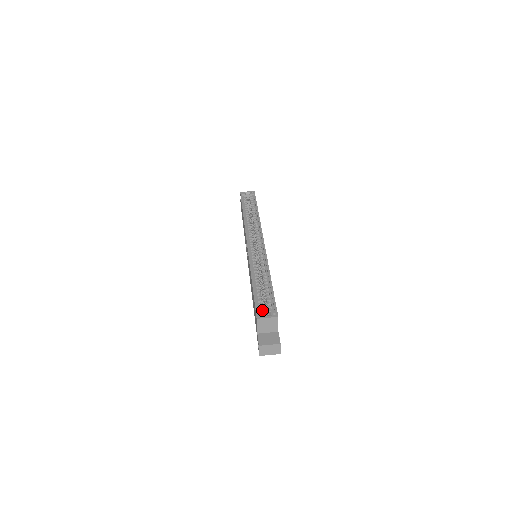
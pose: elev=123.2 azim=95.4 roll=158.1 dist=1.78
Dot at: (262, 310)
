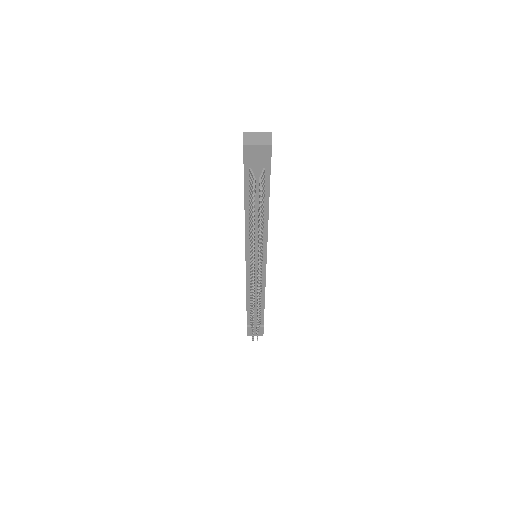
Dot at: occluded
